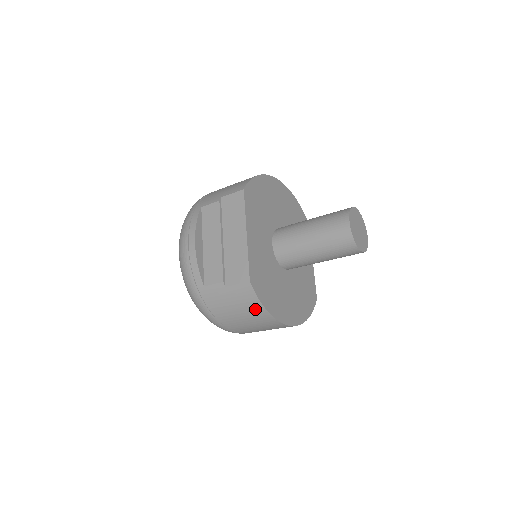
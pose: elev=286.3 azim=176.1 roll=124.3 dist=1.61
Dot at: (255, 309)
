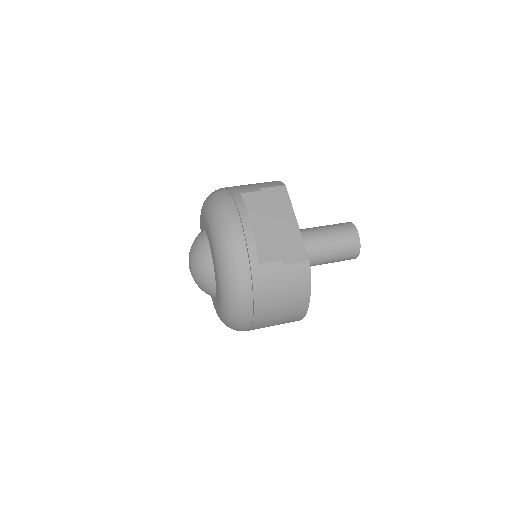
Dot at: (301, 291)
